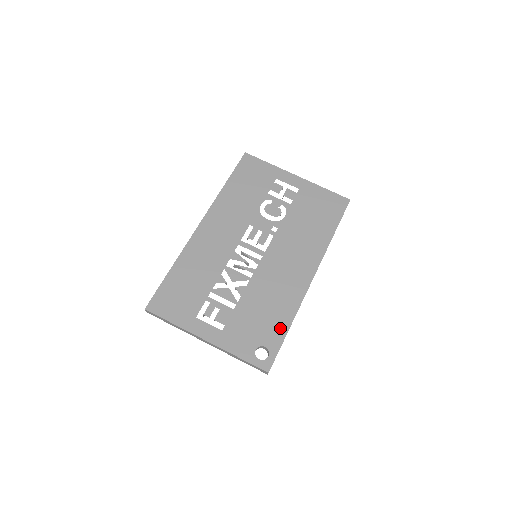
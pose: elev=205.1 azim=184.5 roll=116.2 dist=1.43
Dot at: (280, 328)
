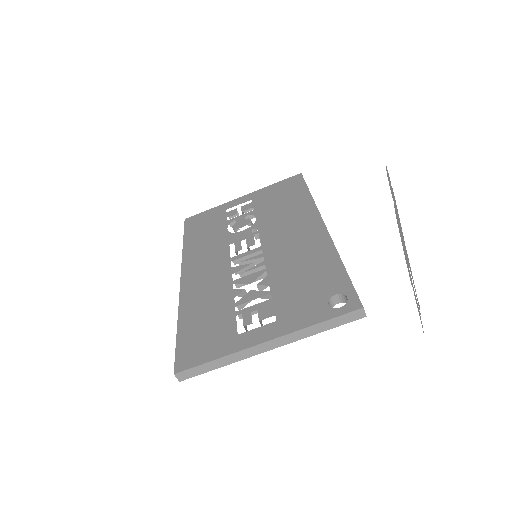
Dot at: (334, 272)
